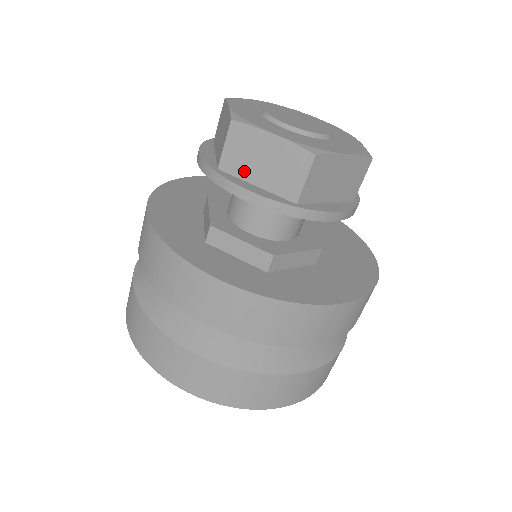
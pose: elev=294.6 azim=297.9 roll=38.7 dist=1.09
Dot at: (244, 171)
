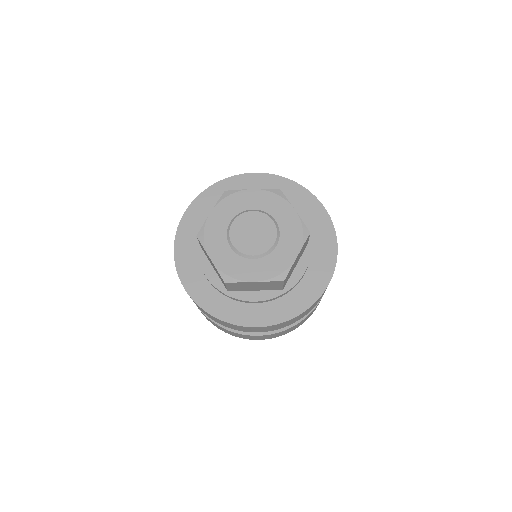
Dot at: (244, 289)
